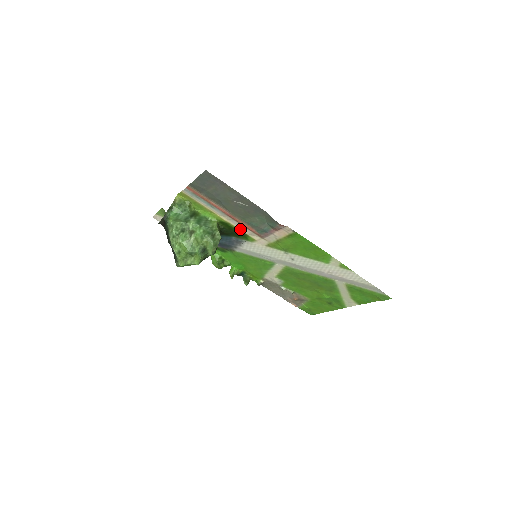
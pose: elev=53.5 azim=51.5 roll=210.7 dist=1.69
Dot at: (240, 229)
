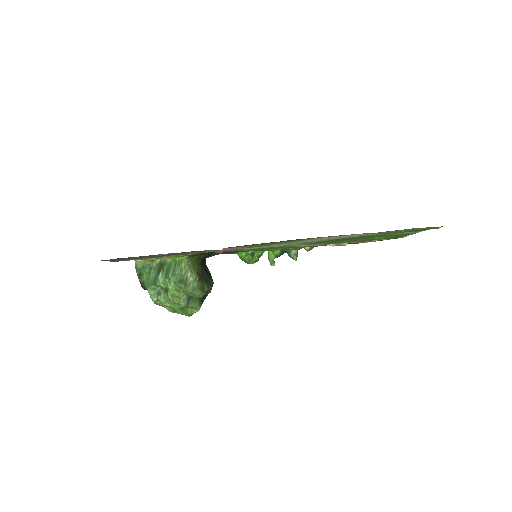
Dot at: occluded
